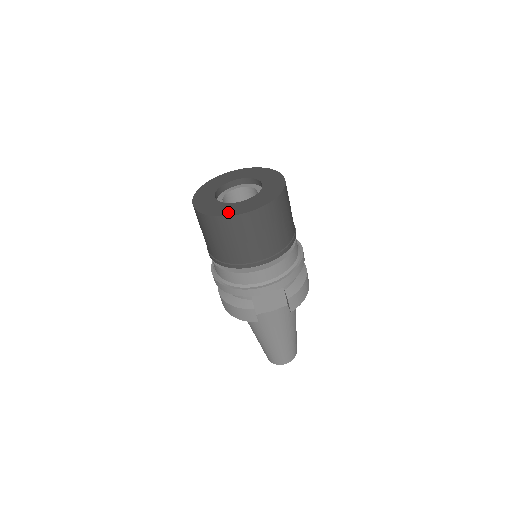
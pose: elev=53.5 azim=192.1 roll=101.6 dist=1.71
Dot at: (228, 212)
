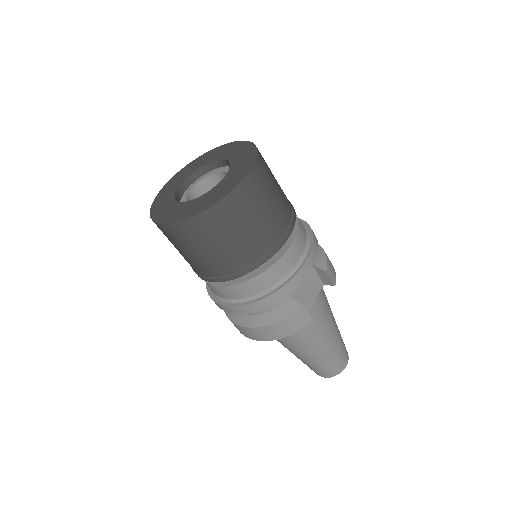
Dot at: (220, 194)
